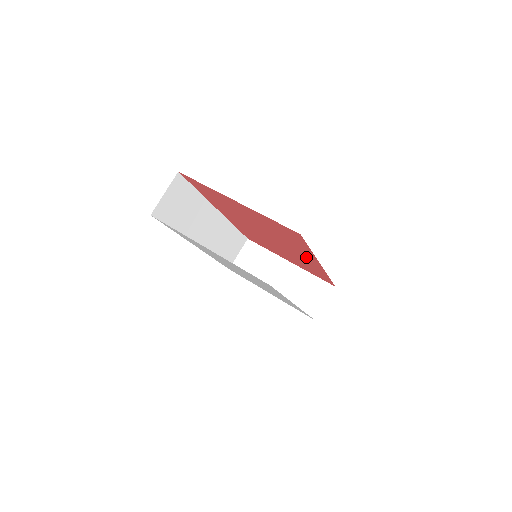
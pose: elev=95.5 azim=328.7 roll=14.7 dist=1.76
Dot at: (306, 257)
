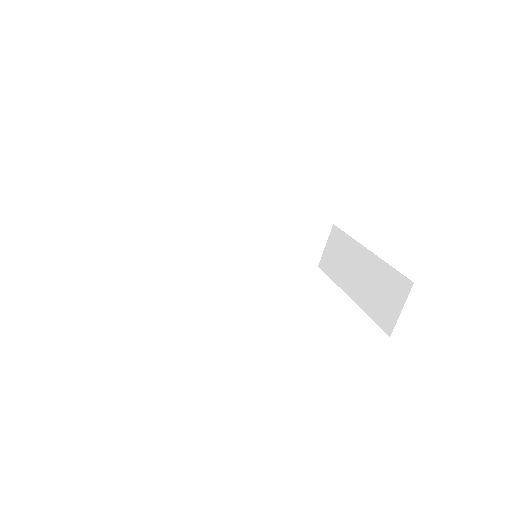
Dot at: occluded
